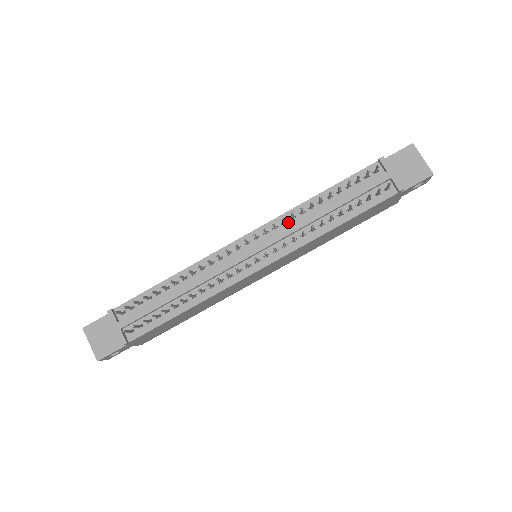
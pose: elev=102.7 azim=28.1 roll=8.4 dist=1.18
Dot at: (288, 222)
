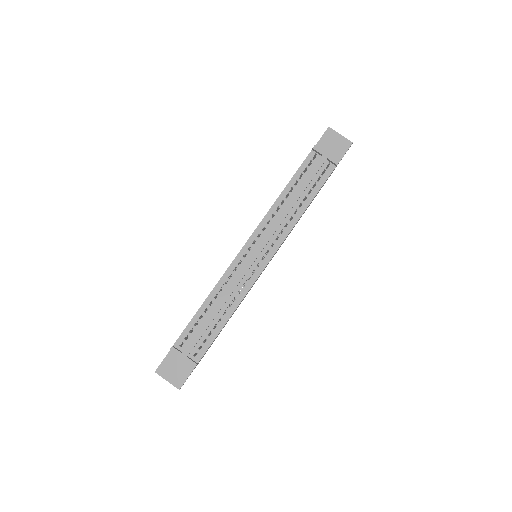
Dot at: (271, 221)
